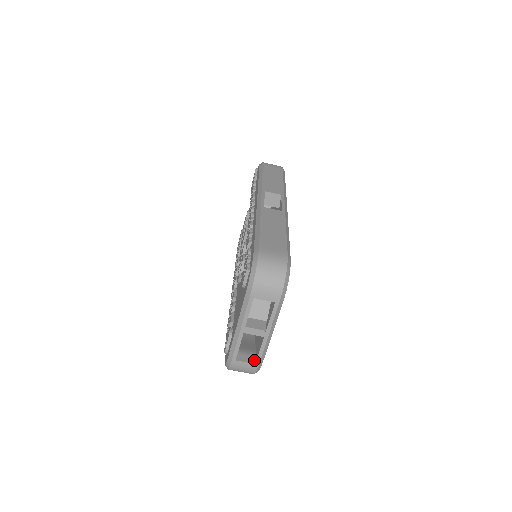
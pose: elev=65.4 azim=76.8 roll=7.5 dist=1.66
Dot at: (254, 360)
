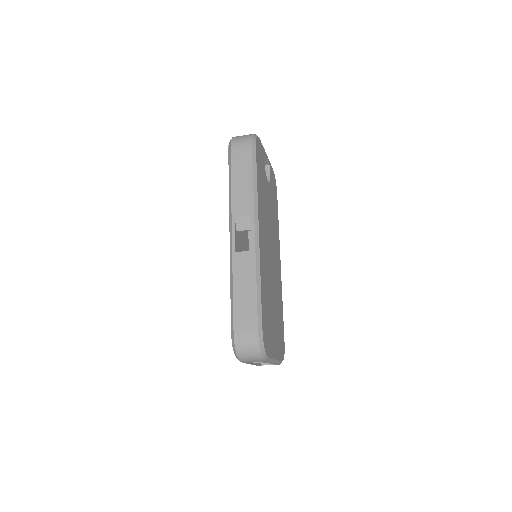
Dot at: occluded
